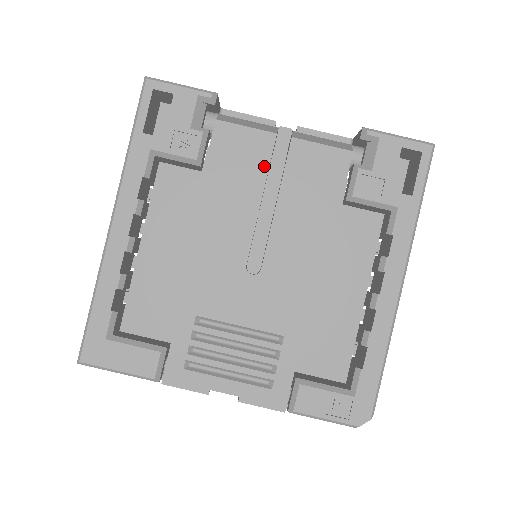
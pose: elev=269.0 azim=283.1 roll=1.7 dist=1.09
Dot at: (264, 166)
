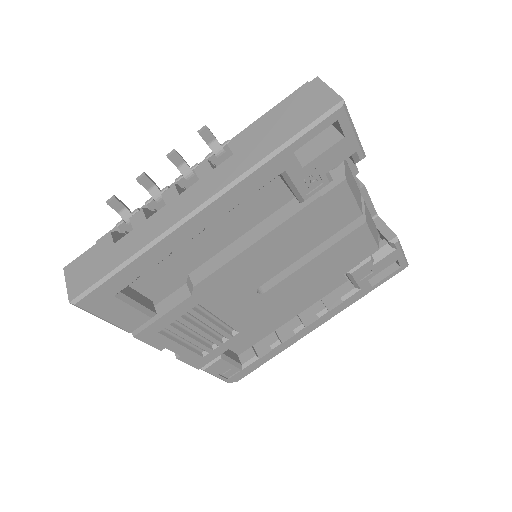
Dot at: (334, 231)
